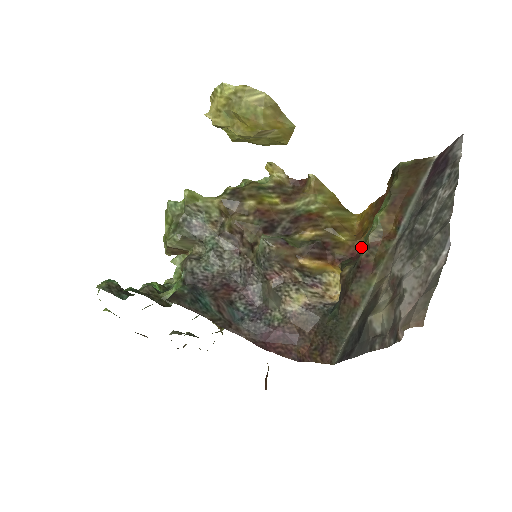
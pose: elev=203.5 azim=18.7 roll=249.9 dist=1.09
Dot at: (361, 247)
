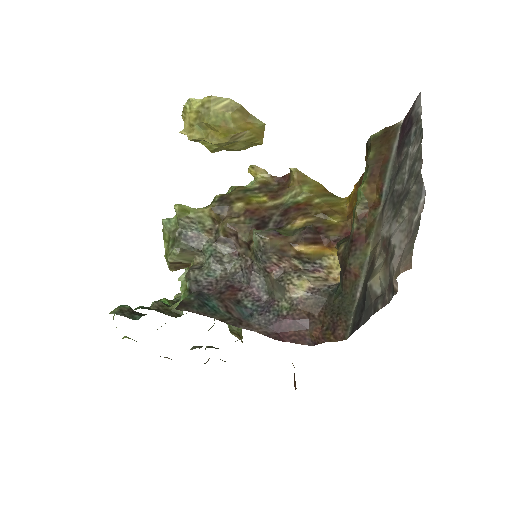
Dot at: occluded
